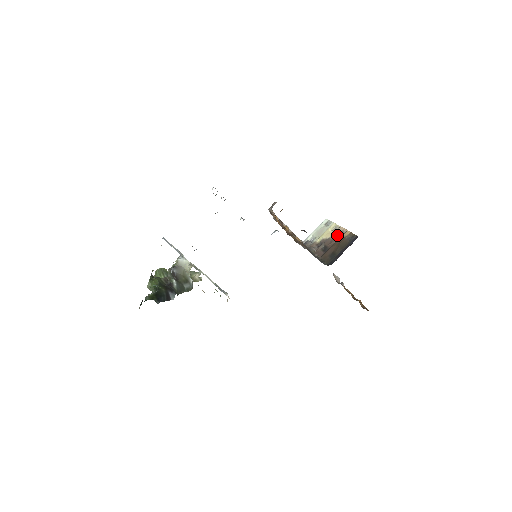
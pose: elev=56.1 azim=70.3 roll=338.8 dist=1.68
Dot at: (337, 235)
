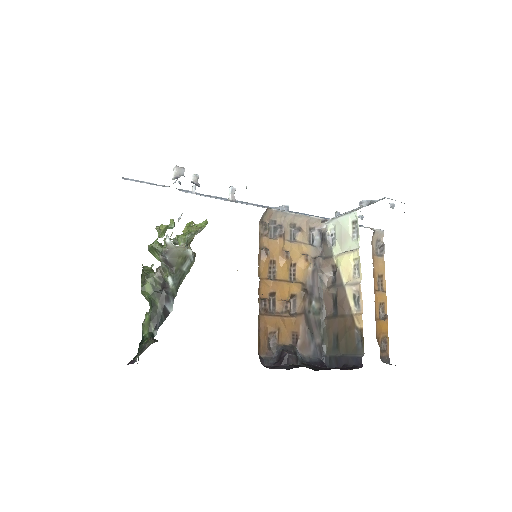
Dot at: (351, 299)
